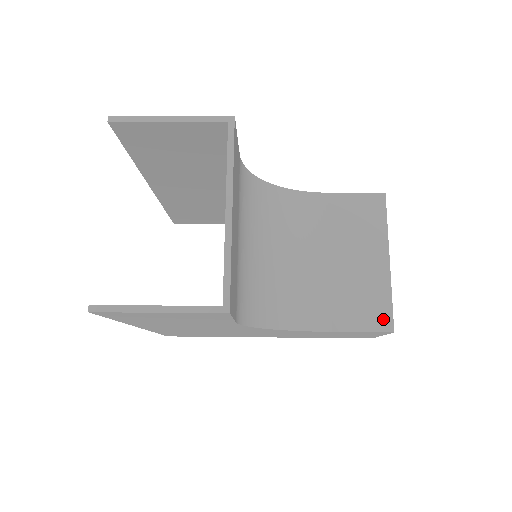
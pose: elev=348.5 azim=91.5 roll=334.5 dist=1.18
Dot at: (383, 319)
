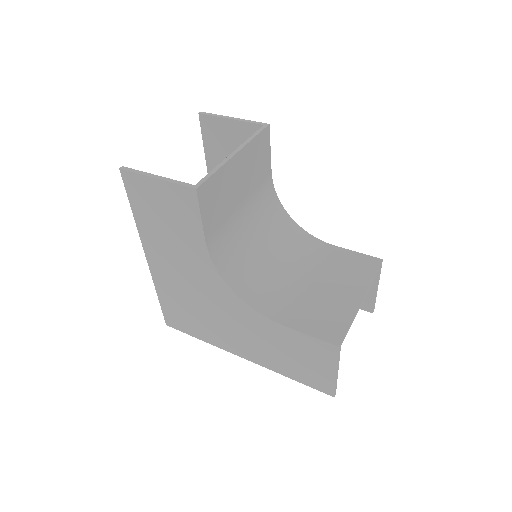
Dot at: (335, 334)
